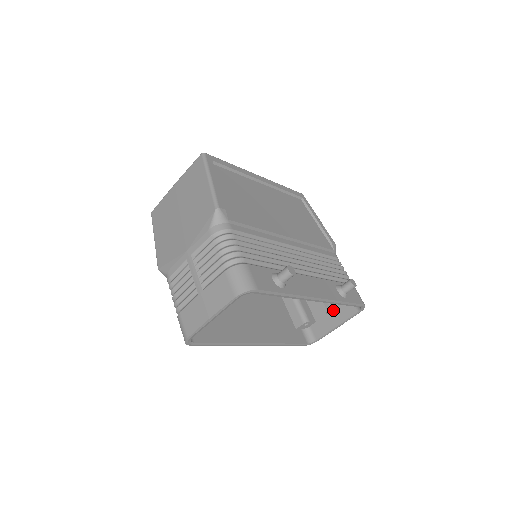
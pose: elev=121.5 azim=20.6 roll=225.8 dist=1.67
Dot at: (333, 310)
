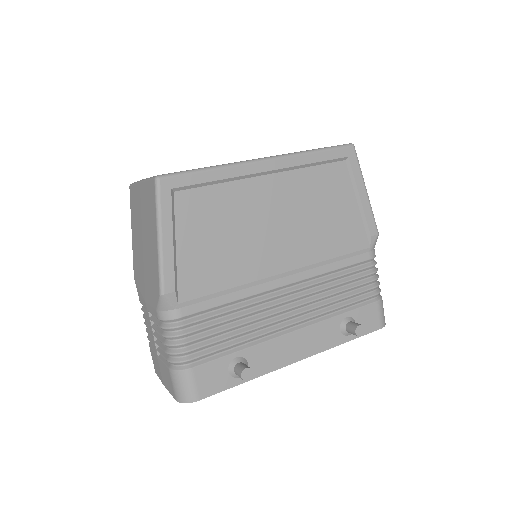
Dot at: occluded
